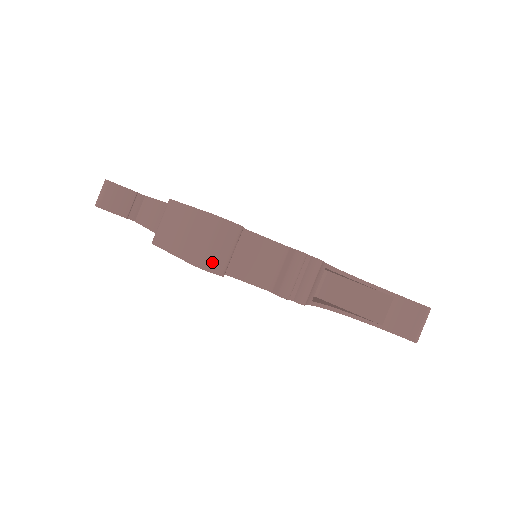
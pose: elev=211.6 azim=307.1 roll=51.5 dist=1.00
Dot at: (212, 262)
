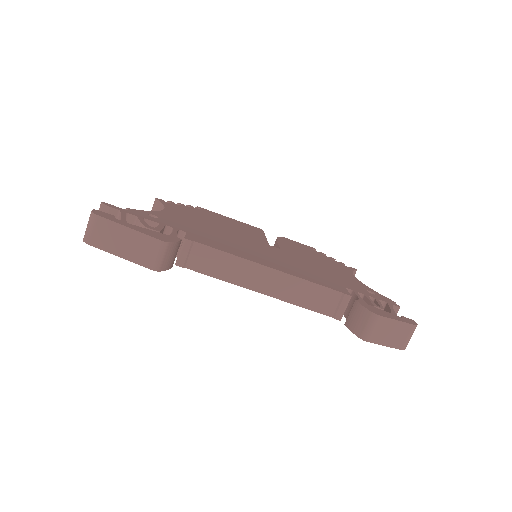
Dot at: occluded
